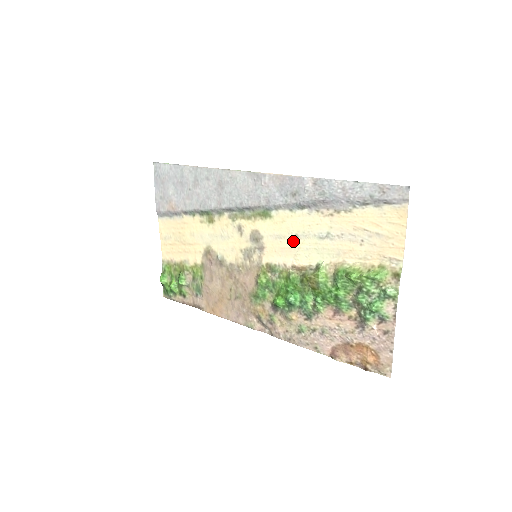
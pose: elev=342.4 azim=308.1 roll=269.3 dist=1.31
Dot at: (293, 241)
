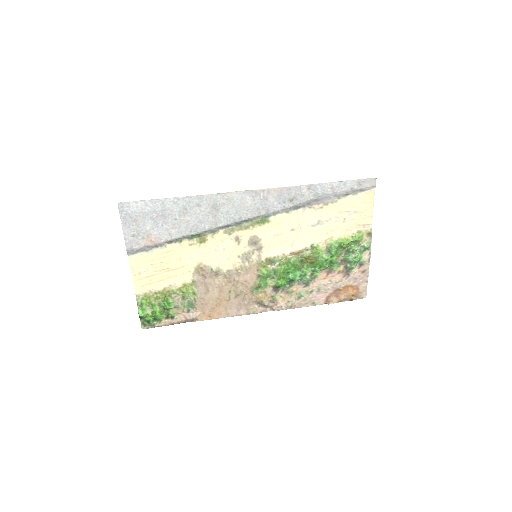
Dot at: (290, 234)
